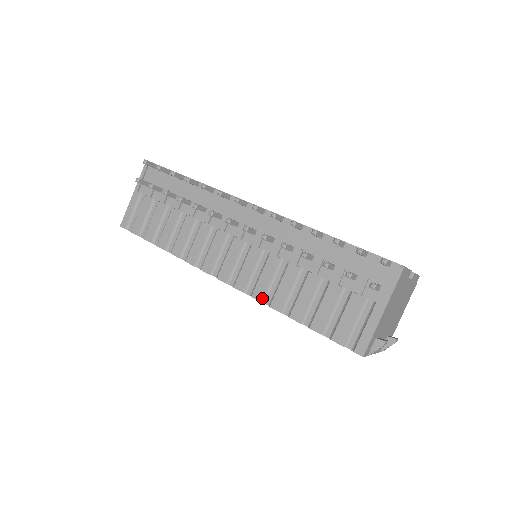
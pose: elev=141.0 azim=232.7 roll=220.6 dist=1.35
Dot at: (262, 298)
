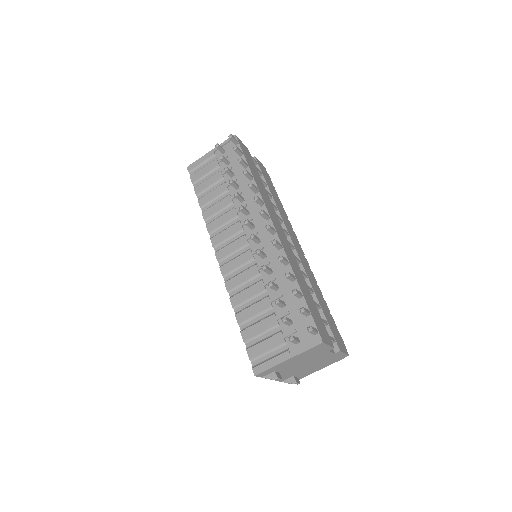
Dot at: (230, 289)
